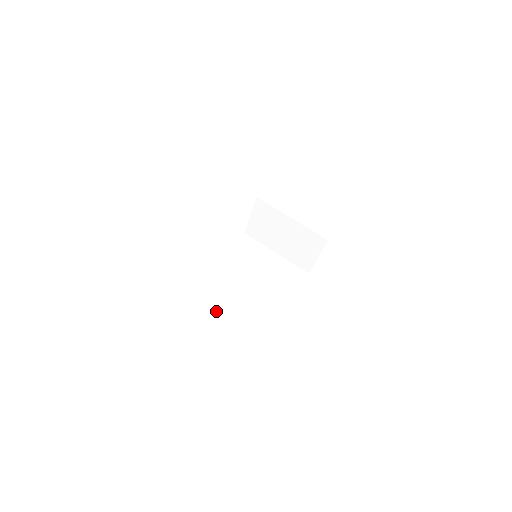
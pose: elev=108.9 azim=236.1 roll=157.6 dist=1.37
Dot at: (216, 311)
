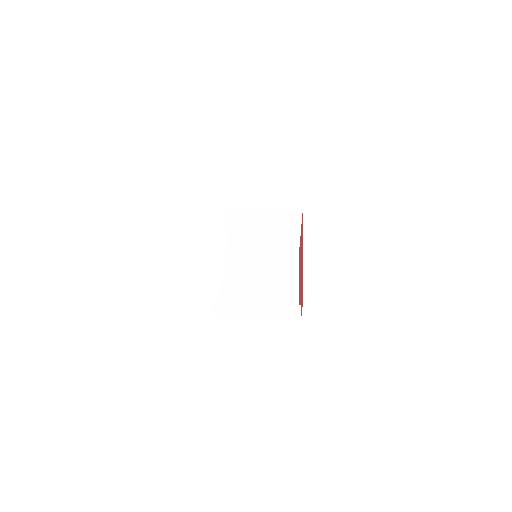
Dot at: (249, 319)
